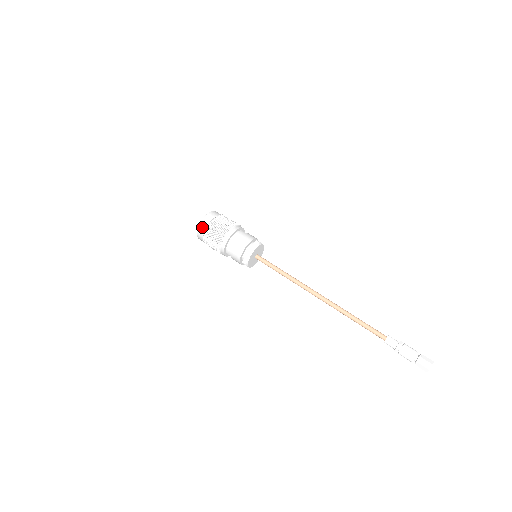
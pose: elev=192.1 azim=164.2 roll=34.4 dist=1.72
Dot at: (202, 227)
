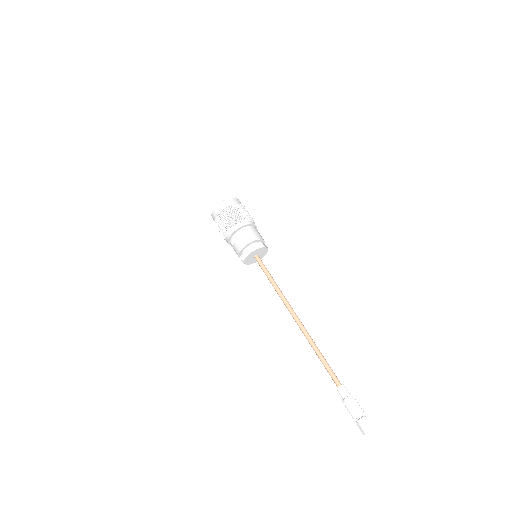
Dot at: (232, 201)
